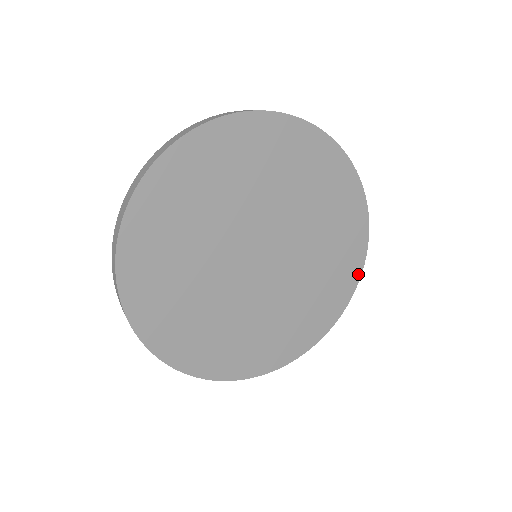
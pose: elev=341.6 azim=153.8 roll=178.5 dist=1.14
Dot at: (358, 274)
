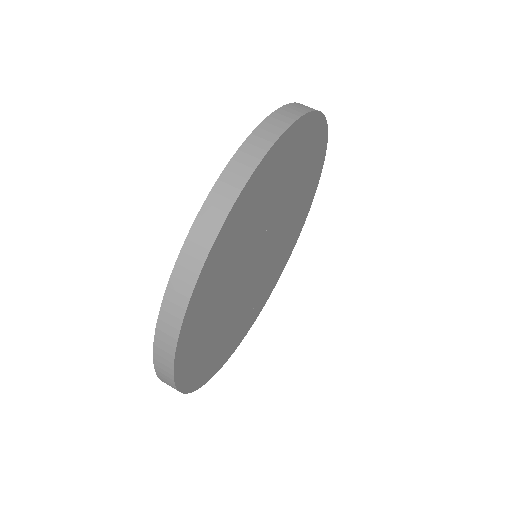
Dot at: (313, 196)
